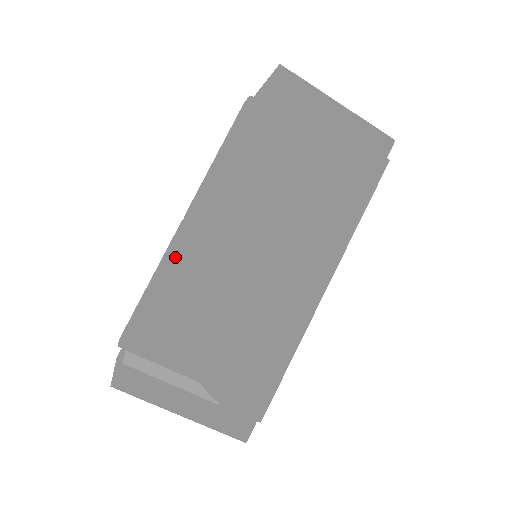
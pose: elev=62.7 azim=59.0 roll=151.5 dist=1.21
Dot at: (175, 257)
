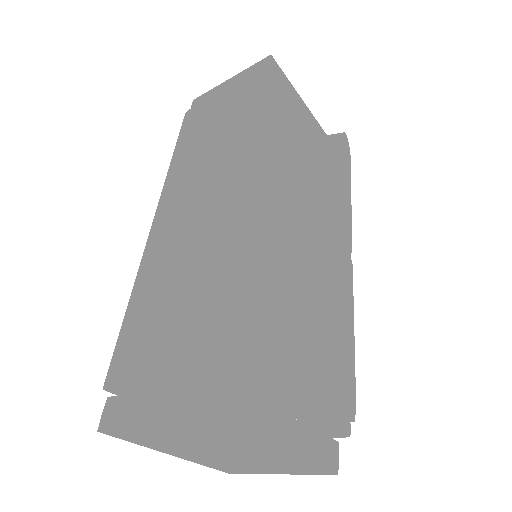
Dot at: (208, 242)
